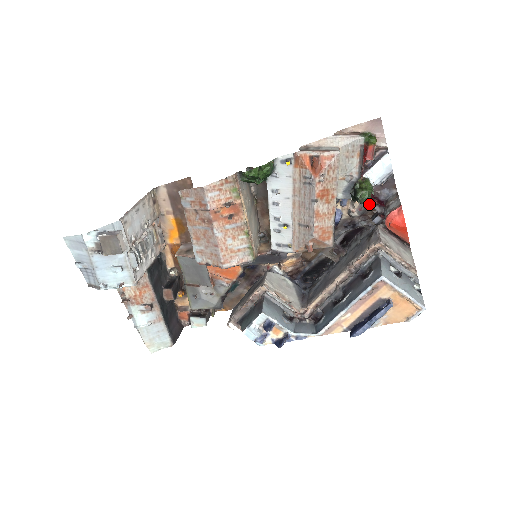
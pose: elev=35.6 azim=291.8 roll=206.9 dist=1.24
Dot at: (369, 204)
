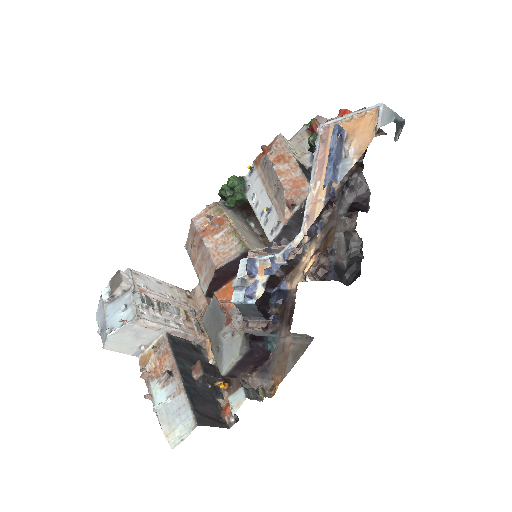
Dot at: occluded
